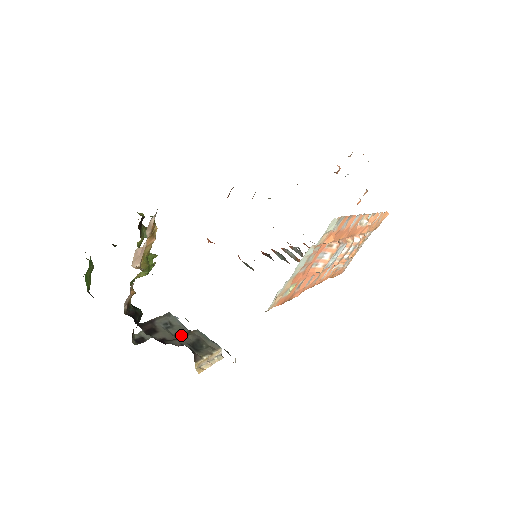
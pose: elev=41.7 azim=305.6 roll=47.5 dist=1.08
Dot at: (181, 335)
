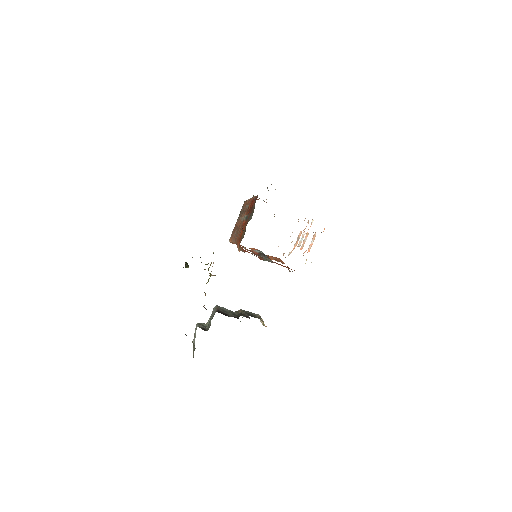
Dot at: (235, 314)
